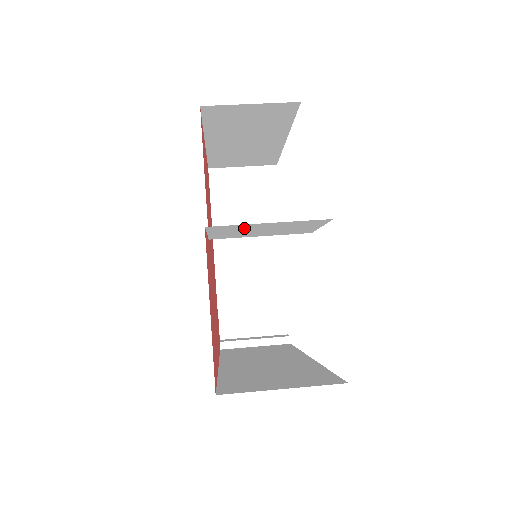
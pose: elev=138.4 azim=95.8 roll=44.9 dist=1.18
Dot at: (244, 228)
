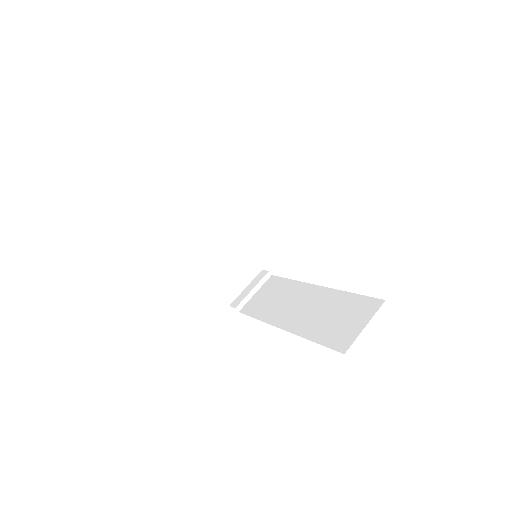
Dot at: occluded
